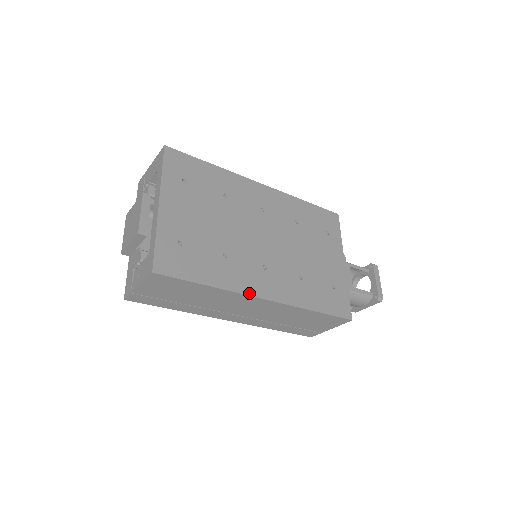
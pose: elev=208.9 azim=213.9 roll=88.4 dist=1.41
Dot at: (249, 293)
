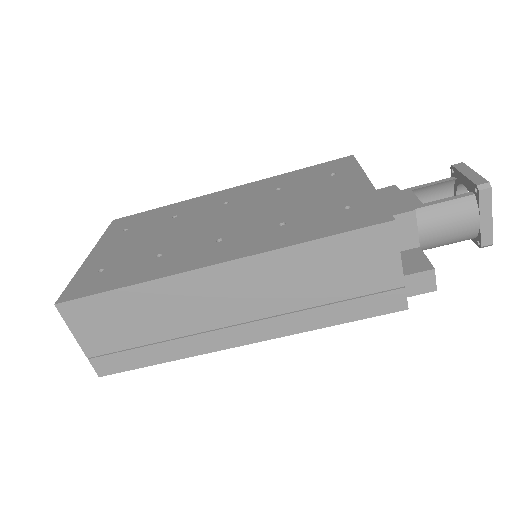
Dot at: (188, 269)
